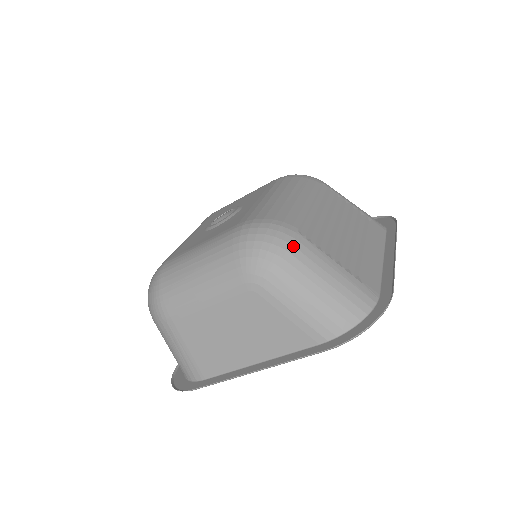
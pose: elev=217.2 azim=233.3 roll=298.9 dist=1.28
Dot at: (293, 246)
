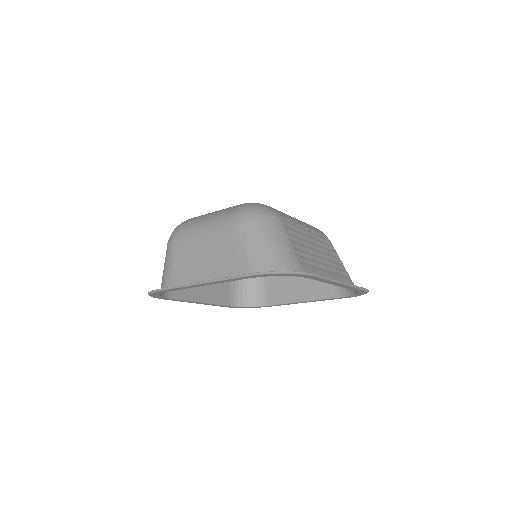
Dot at: (270, 217)
